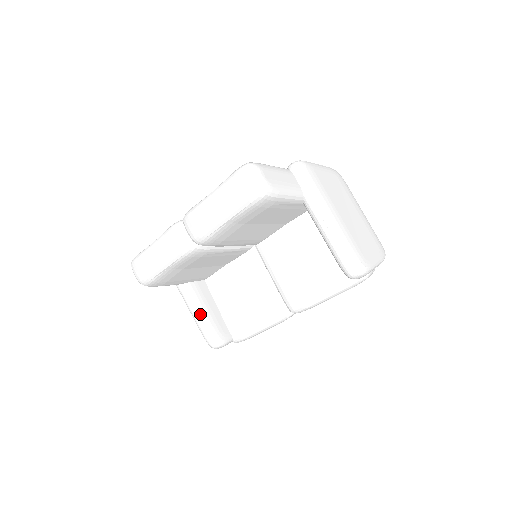
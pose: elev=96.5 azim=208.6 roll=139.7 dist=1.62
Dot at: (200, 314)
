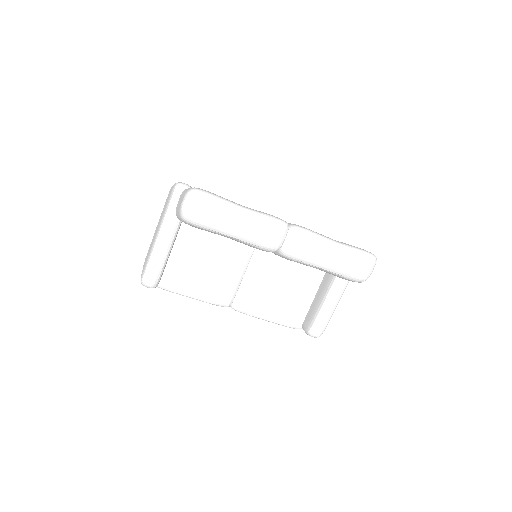
Dot at: (167, 255)
